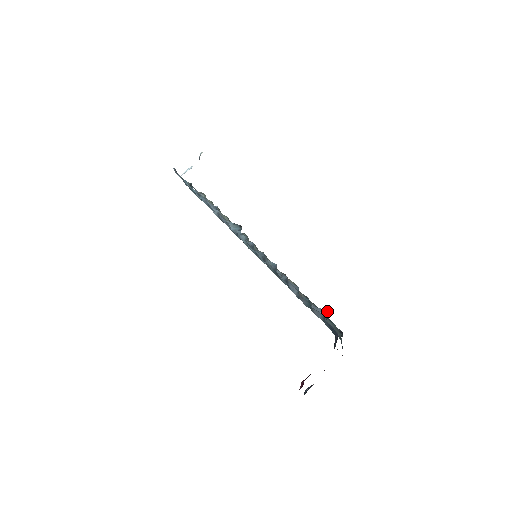
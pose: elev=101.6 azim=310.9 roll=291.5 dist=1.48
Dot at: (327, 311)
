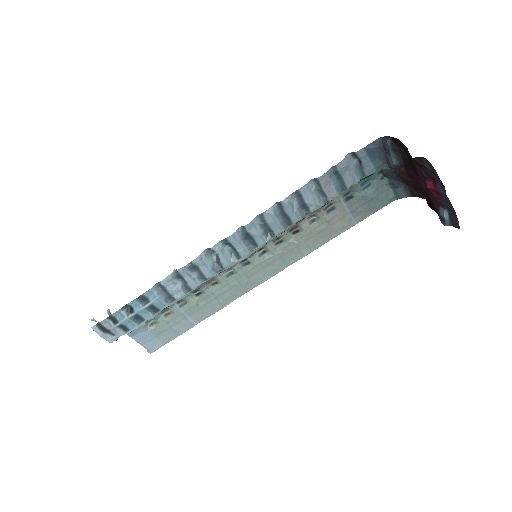
Dot at: (351, 156)
